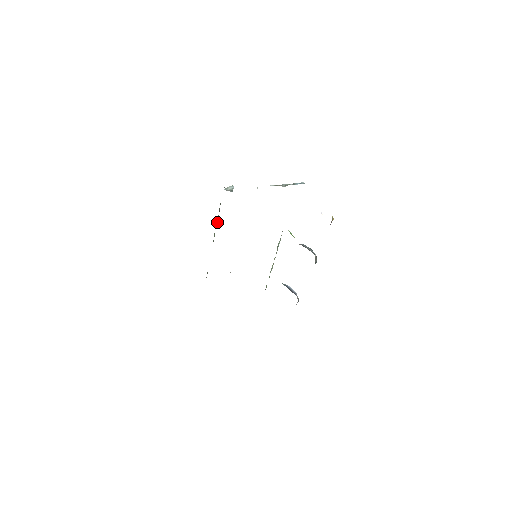
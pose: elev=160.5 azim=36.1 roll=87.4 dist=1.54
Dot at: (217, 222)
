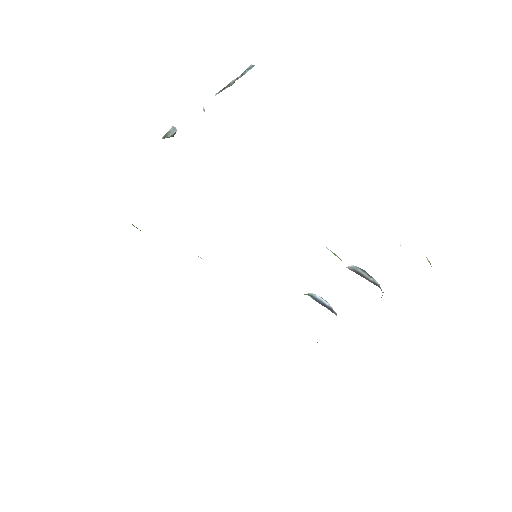
Dot at: occluded
